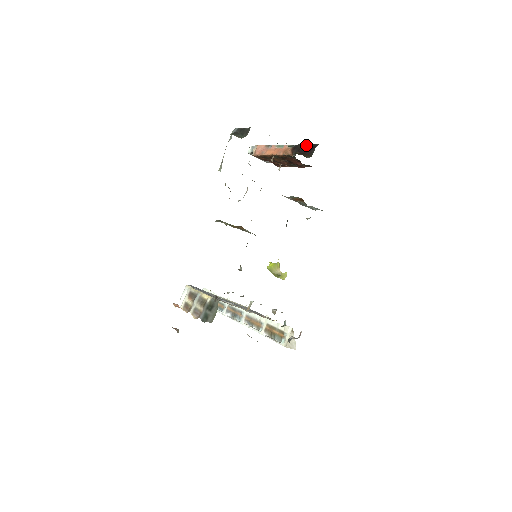
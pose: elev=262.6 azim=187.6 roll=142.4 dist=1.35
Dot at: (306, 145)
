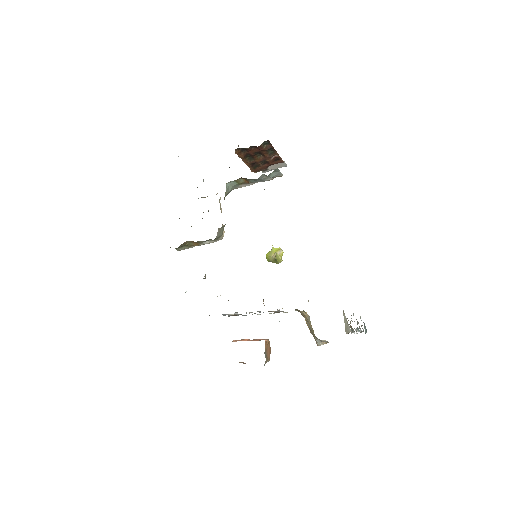
Dot at: occluded
